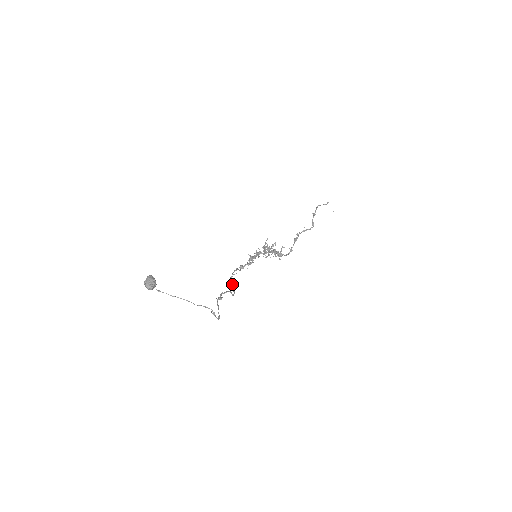
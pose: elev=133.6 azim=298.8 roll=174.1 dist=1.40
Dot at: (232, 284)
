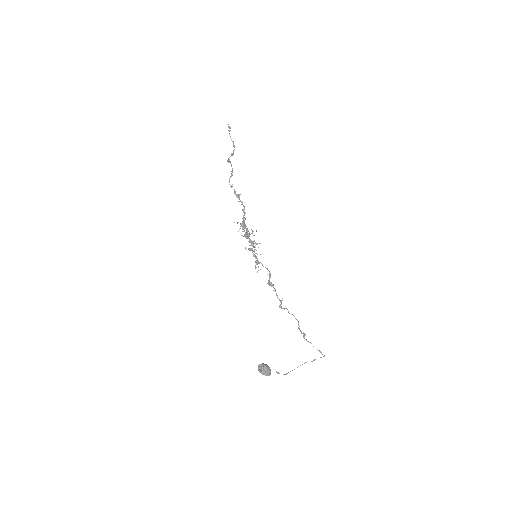
Dot at: occluded
